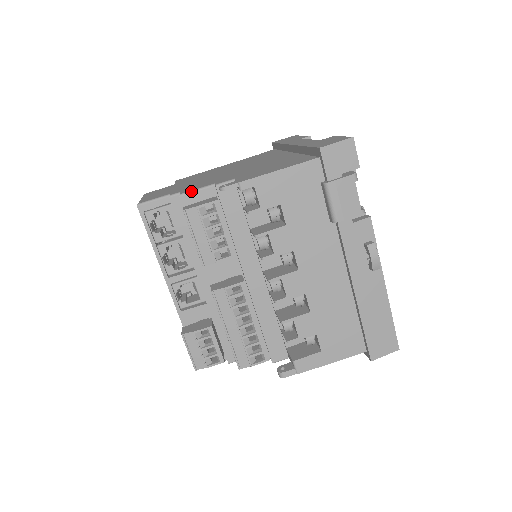
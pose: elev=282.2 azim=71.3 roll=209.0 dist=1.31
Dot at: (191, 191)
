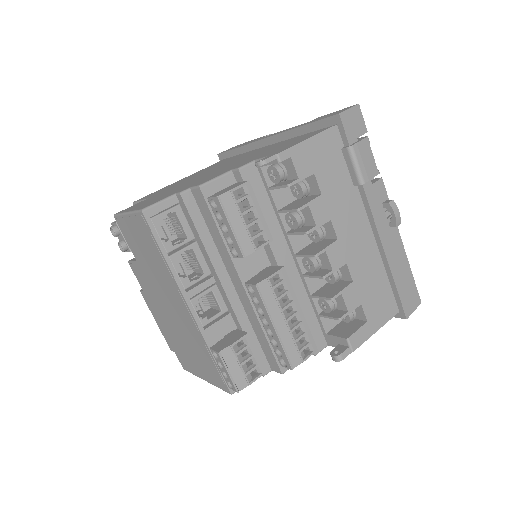
Dot at: (210, 180)
